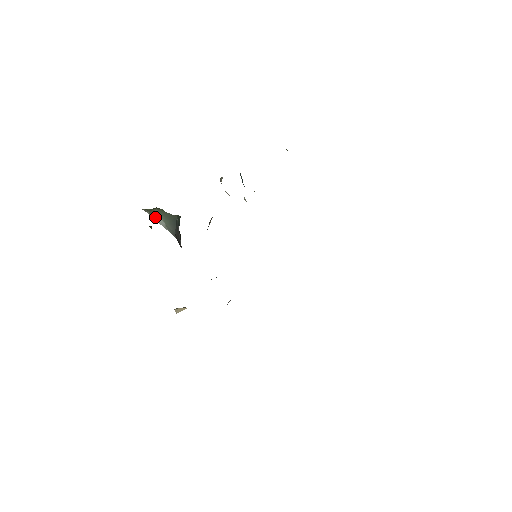
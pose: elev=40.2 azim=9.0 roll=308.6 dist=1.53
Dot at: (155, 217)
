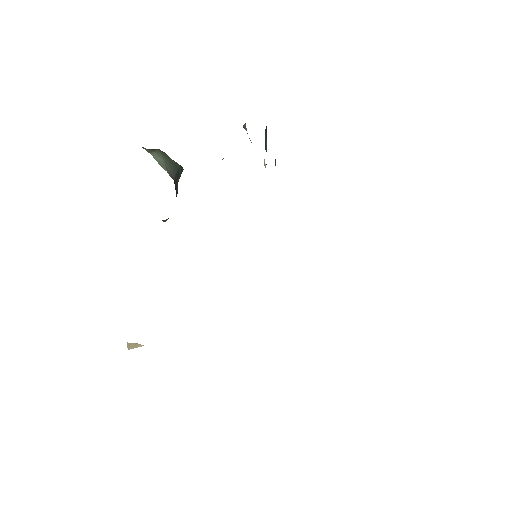
Dot at: (155, 156)
